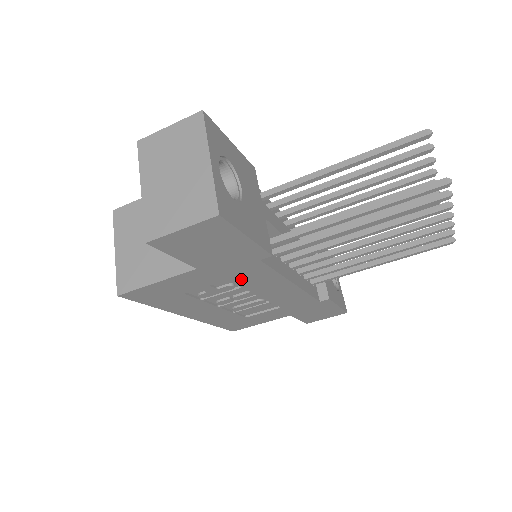
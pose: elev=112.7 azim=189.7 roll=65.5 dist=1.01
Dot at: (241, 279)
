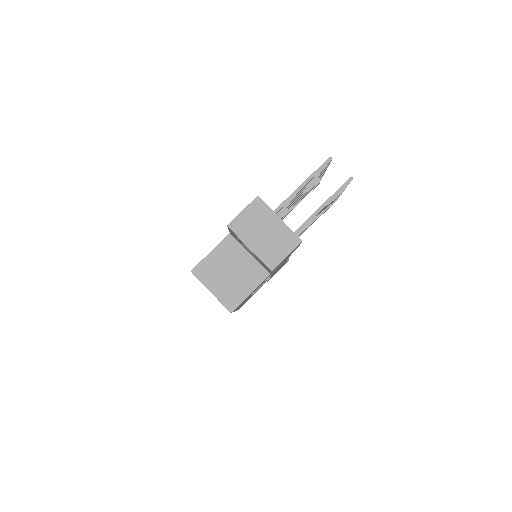
Dot at: occluded
